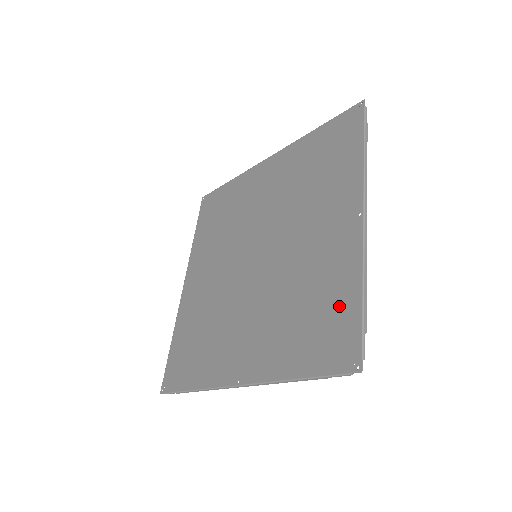
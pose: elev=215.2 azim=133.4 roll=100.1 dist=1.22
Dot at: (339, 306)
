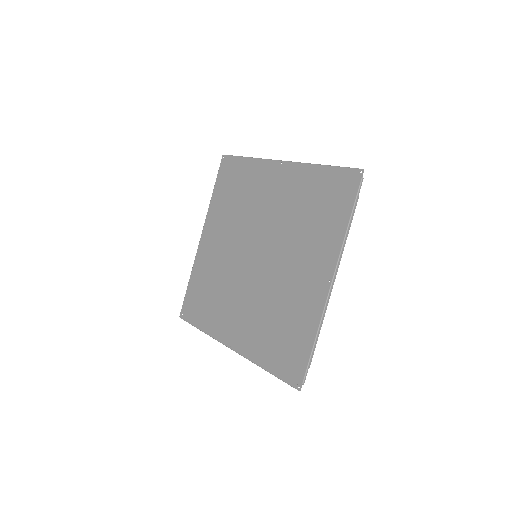
Dot at: (299, 341)
